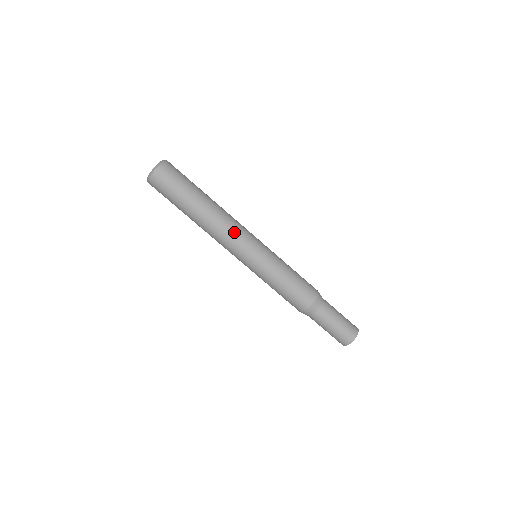
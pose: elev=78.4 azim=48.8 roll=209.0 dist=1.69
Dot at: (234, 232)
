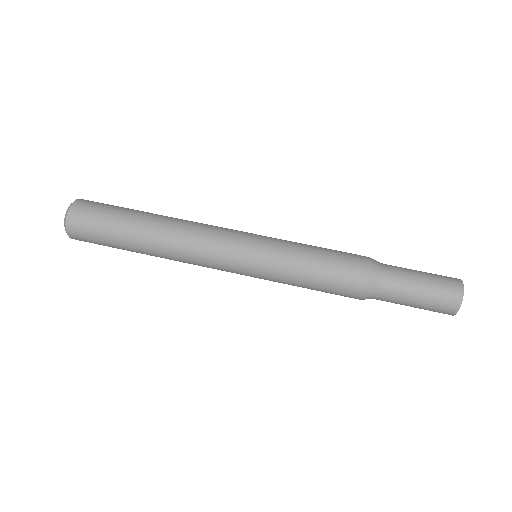
Dot at: (211, 226)
